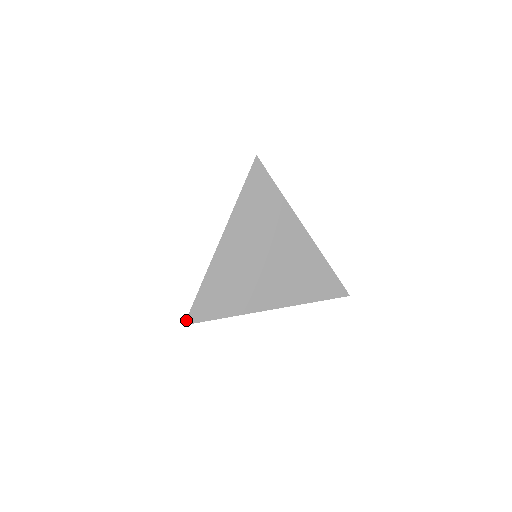
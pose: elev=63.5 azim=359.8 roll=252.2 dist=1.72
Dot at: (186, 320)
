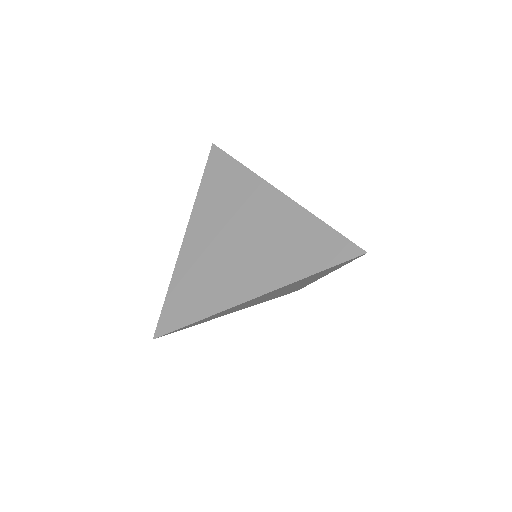
Dot at: (155, 333)
